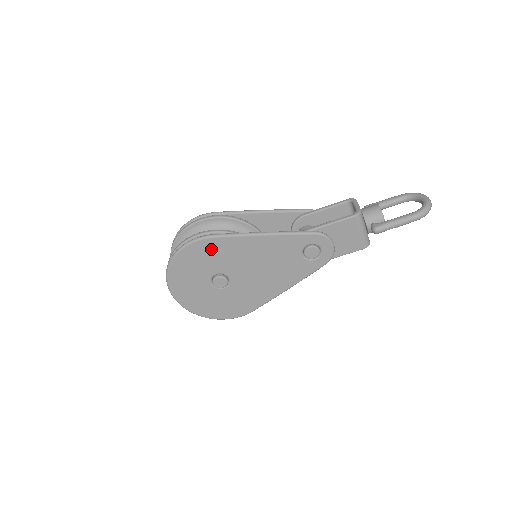
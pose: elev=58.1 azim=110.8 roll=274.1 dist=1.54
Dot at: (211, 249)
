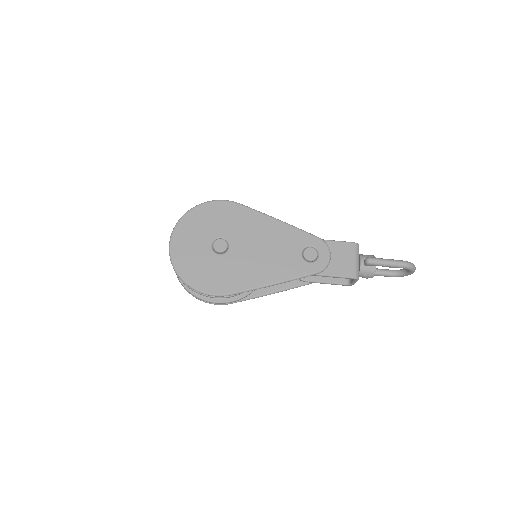
Dot at: (231, 213)
